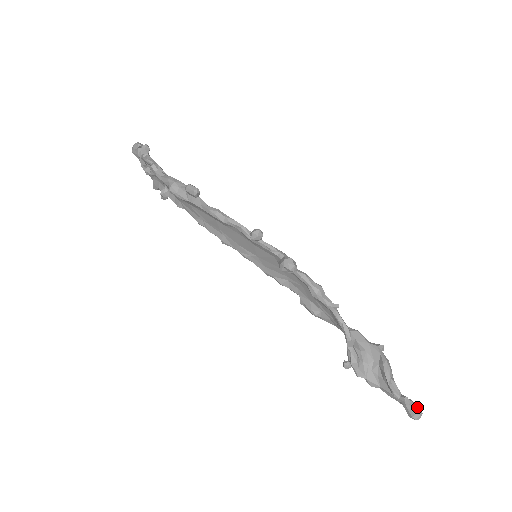
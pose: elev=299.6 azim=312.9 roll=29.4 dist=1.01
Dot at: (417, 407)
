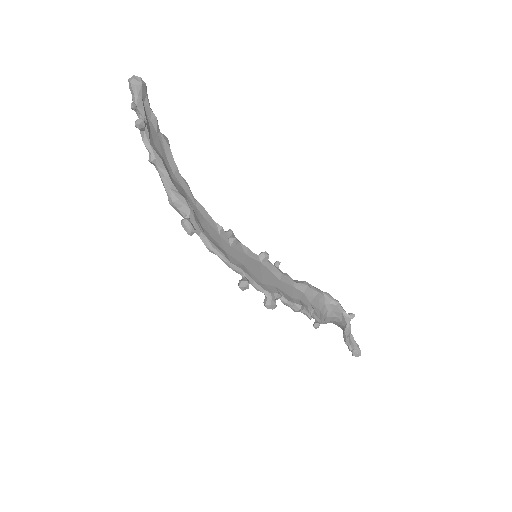
Dot at: (358, 353)
